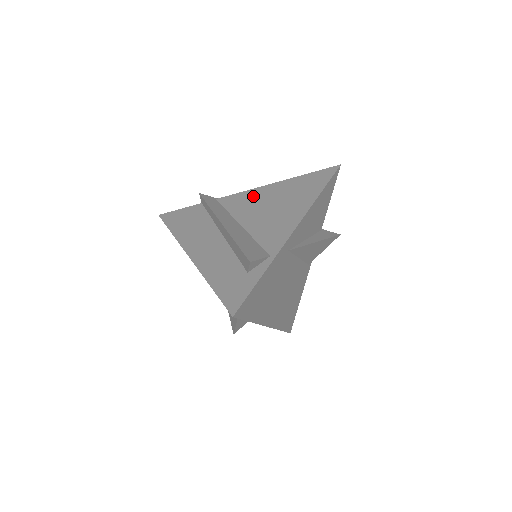
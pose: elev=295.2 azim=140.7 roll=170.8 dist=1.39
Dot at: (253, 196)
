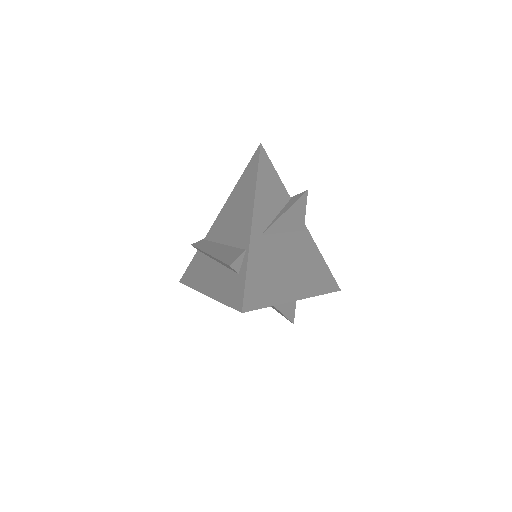
Dot at: (222, 217)
